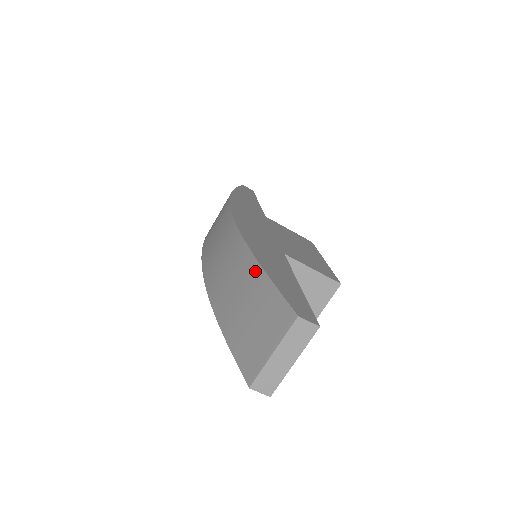
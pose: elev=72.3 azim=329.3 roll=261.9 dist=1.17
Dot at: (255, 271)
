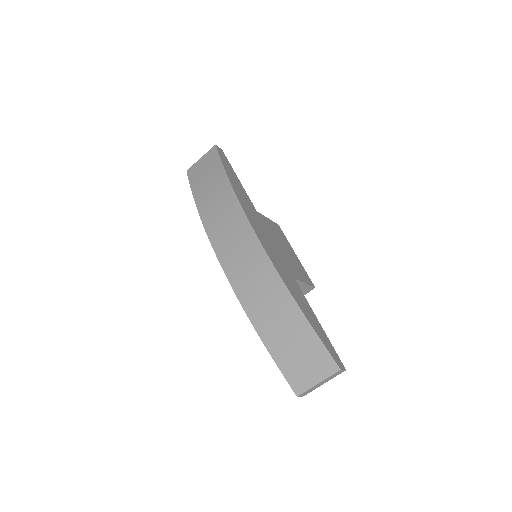
Dot at: (302, 322)
